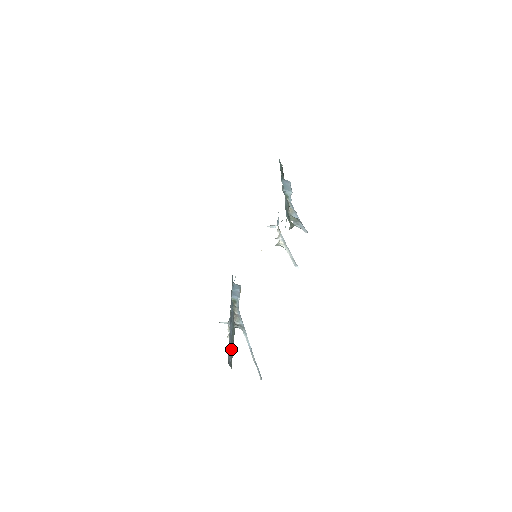
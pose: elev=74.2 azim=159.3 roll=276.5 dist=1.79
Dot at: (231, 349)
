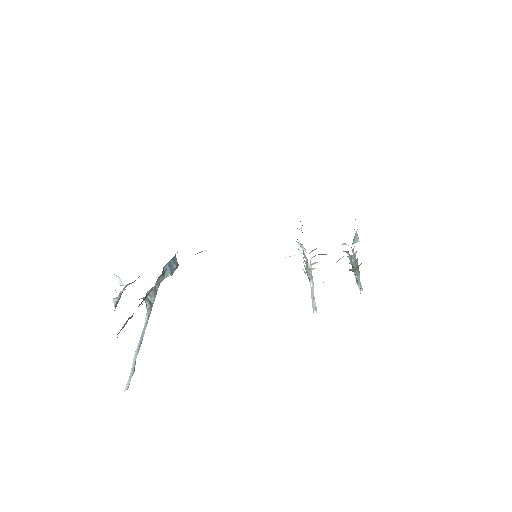
Dot at: occluded
